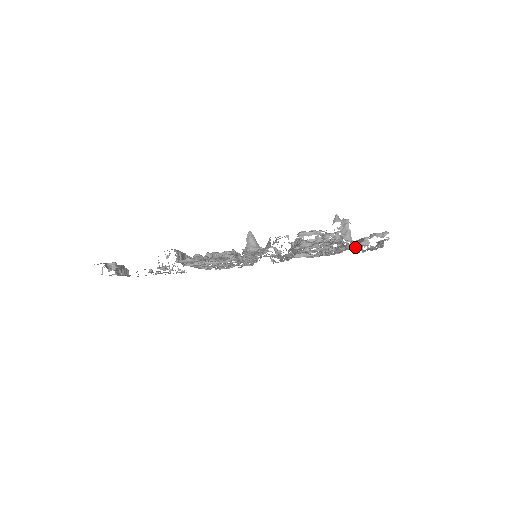
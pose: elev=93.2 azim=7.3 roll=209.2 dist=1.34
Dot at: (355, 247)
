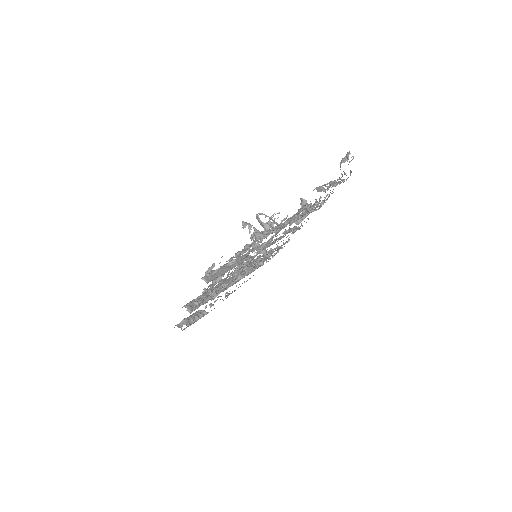
Dot at: (298, 212)
